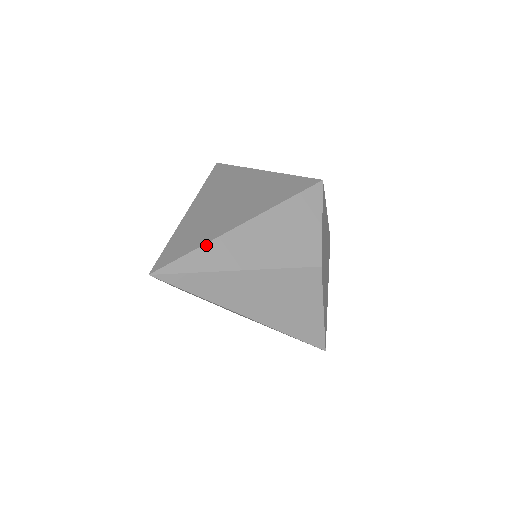
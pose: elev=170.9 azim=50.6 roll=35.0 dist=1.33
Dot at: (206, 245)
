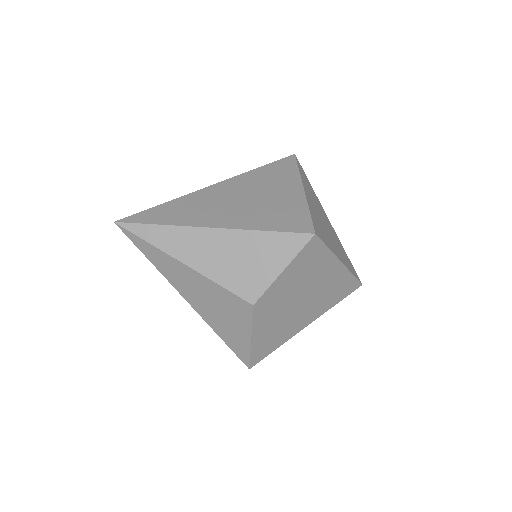
Dot at: (168, 226)
